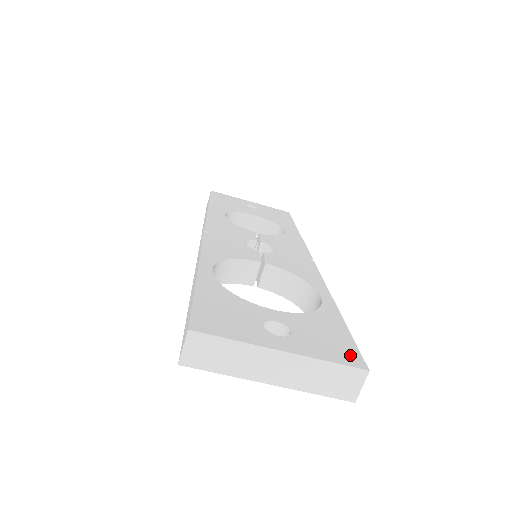
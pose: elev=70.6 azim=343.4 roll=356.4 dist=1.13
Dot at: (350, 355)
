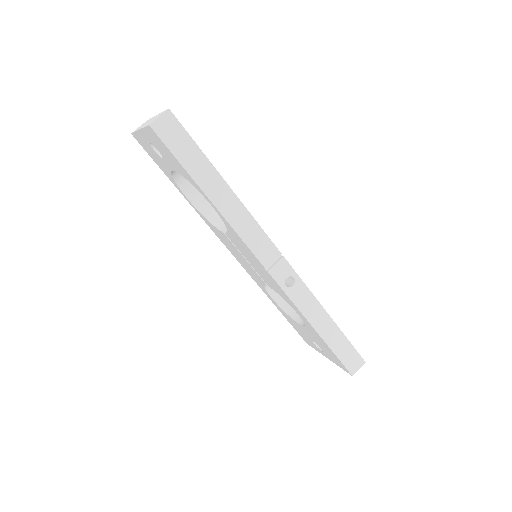
Dot at: occluded
